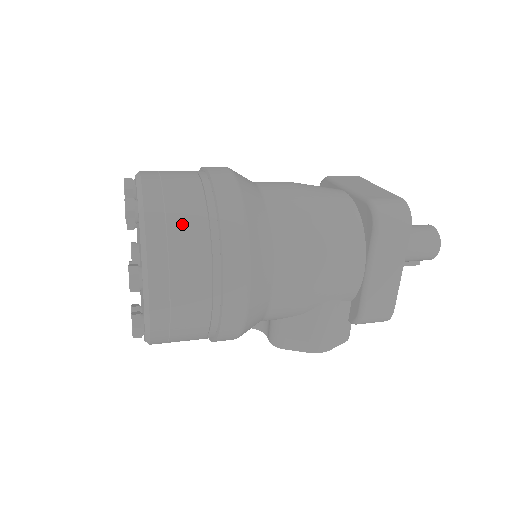
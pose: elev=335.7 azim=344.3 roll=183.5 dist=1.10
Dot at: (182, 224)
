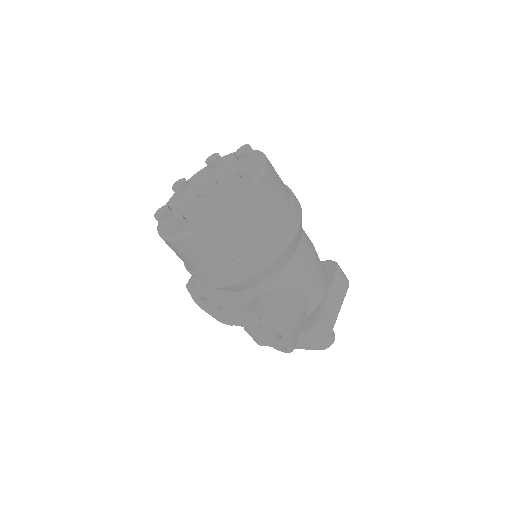
Dot at: occluded
